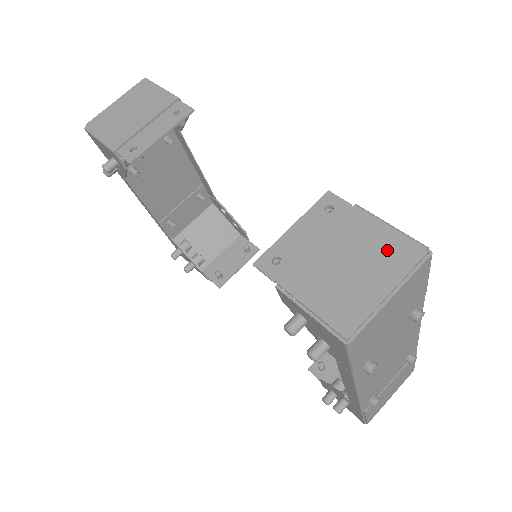
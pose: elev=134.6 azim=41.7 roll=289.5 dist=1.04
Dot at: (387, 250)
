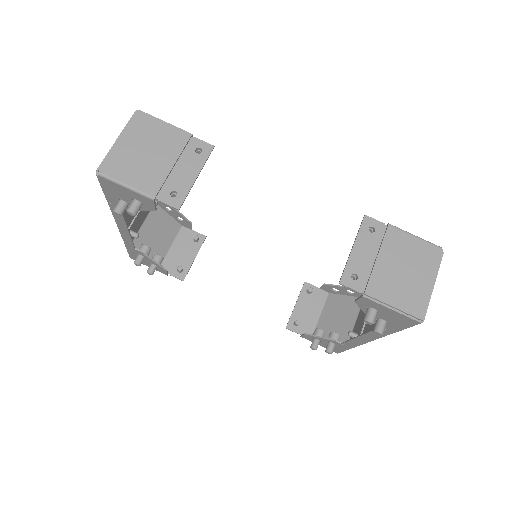
Dot at: (421, 254)
